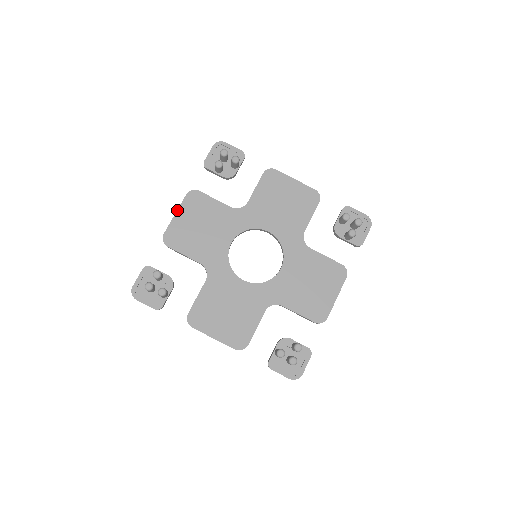
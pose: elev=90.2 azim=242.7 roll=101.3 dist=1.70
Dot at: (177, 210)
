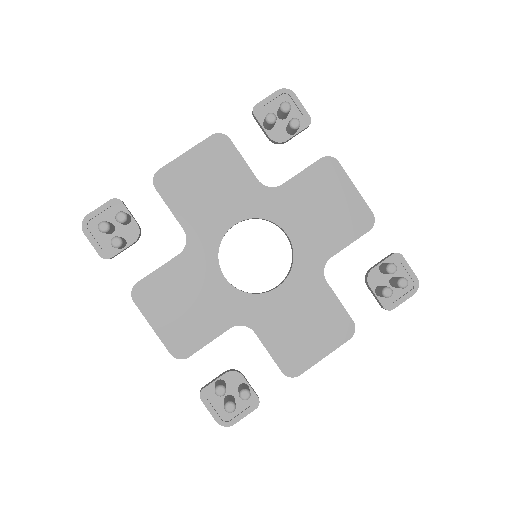
Dot at: (190, 149)
